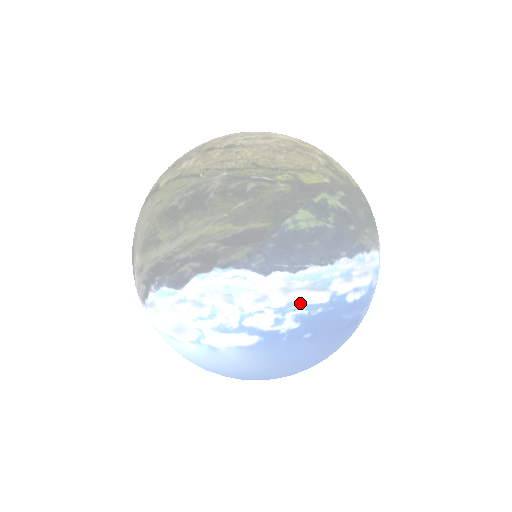
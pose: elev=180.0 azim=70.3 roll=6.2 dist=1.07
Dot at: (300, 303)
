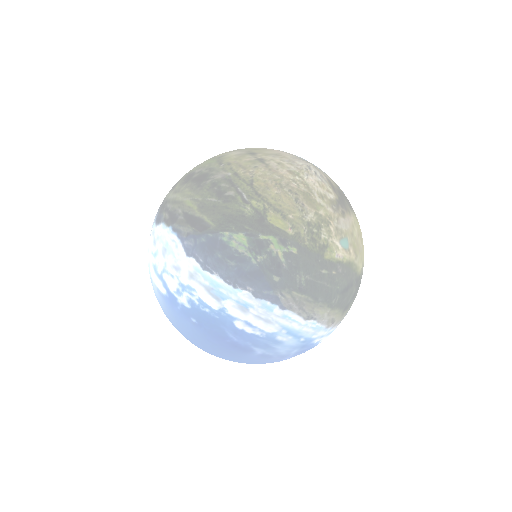
Dot at: (196, 293)
